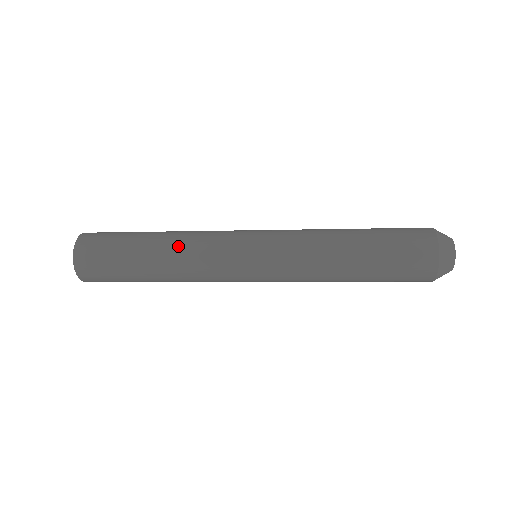
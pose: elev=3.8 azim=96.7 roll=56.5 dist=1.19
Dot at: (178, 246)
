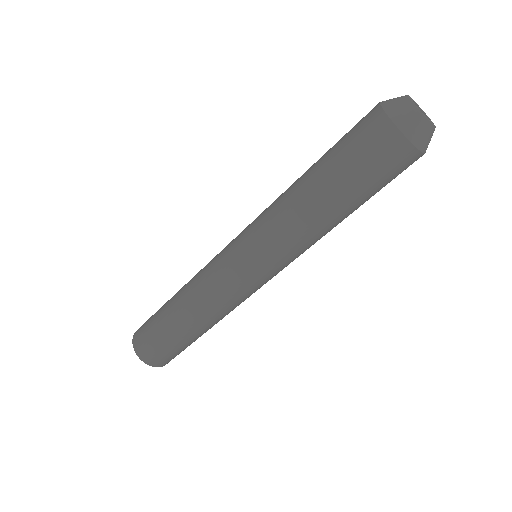
Dot at: occluded
